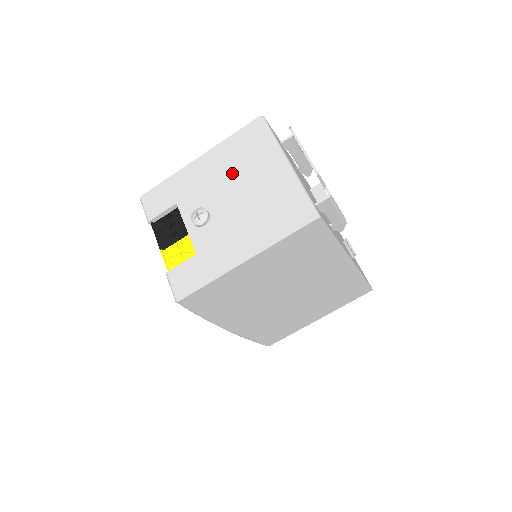
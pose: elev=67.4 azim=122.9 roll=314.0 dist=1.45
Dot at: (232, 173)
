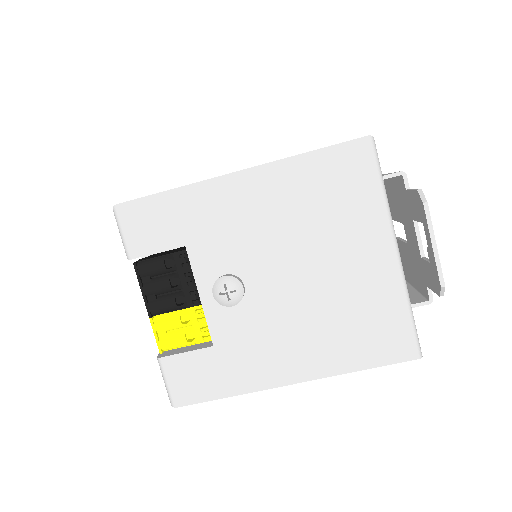
Dot at: (296, 230)
